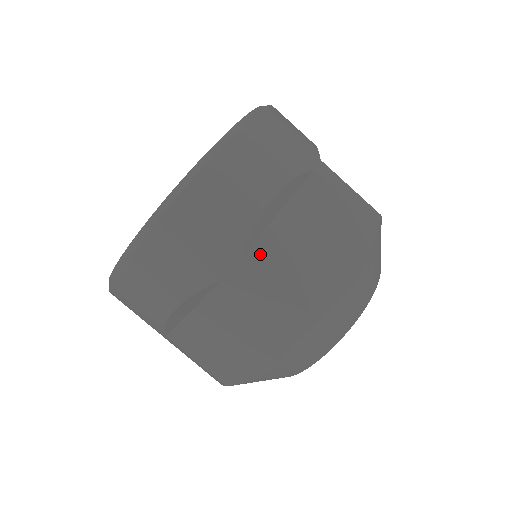
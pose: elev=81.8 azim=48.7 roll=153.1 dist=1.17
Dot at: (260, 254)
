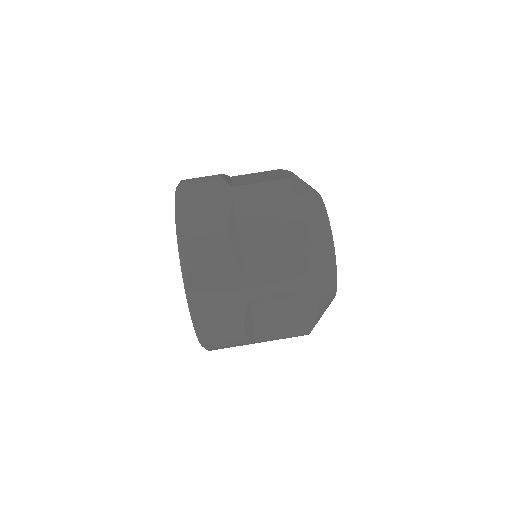
Dot at: occluded
